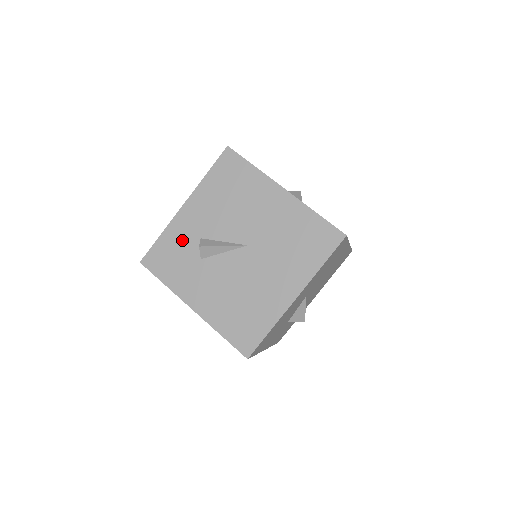
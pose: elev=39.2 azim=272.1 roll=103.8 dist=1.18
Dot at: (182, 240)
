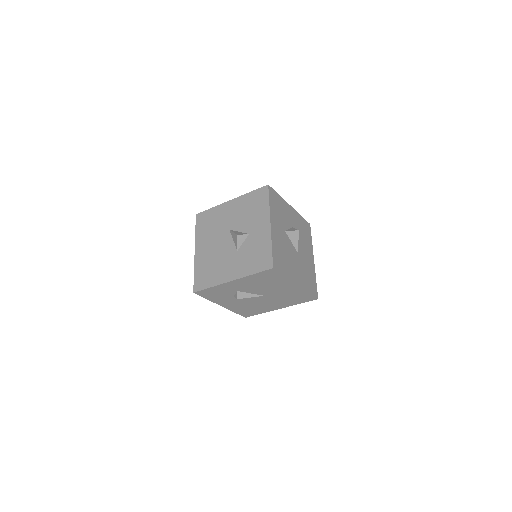
Dot at: (225, 290)
